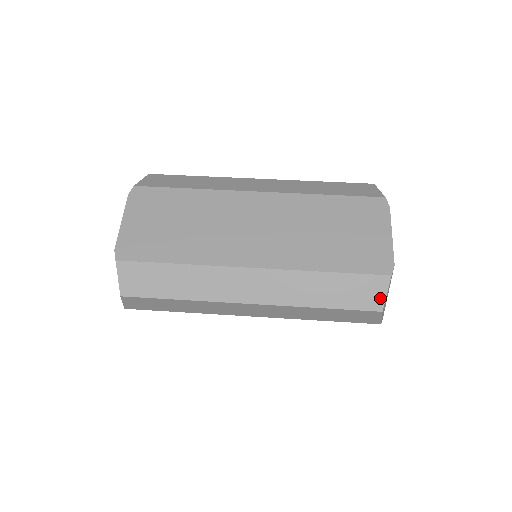
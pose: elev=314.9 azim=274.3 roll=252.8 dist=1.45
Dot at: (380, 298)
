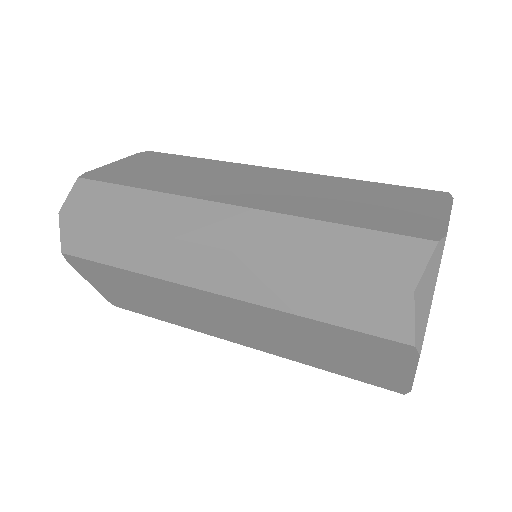
Dot at: (413, 270)
